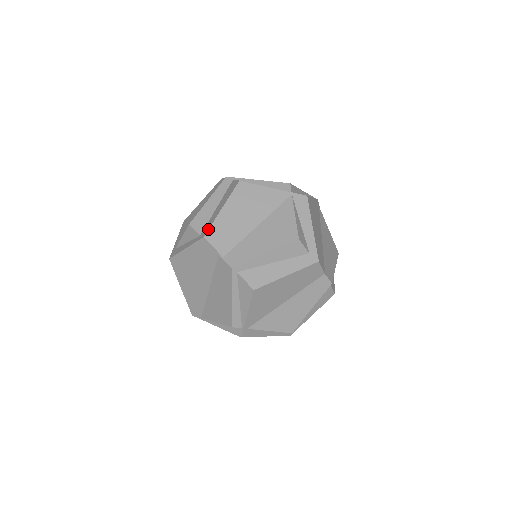
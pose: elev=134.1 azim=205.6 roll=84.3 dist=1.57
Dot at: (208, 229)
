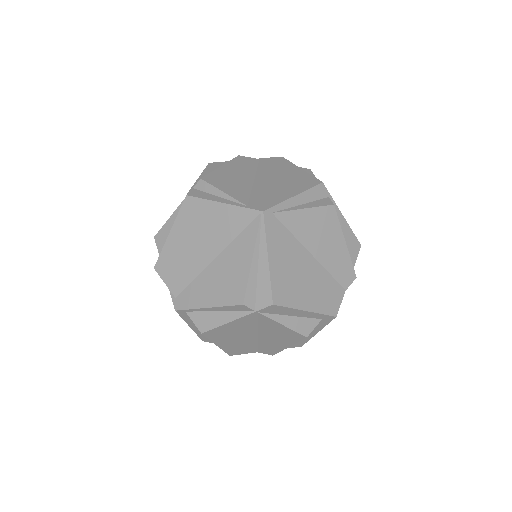
Dot at: occluded
